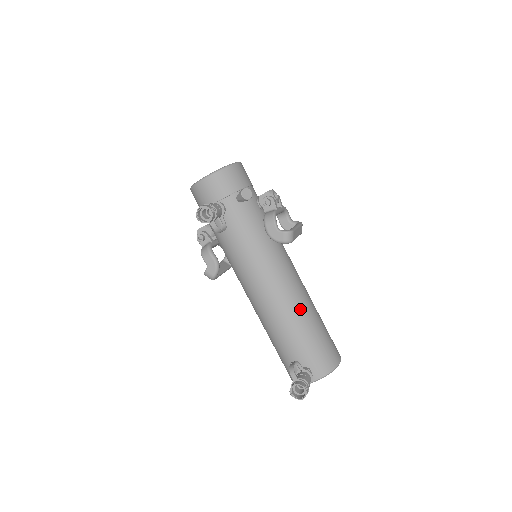
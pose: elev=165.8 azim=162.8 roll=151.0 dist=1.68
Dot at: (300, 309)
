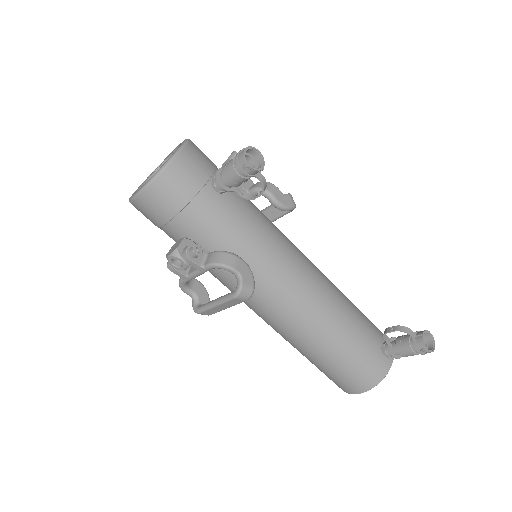
Dot at: occluded
